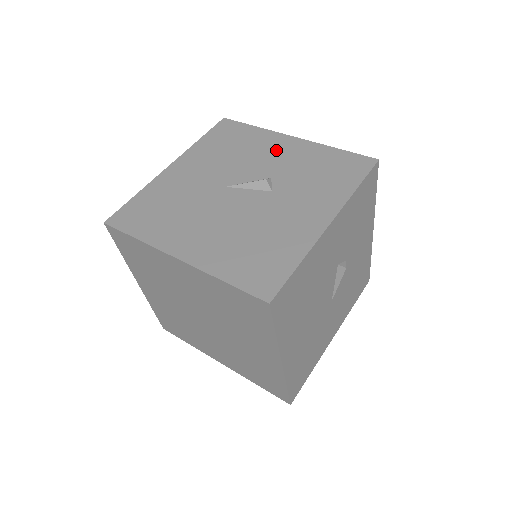
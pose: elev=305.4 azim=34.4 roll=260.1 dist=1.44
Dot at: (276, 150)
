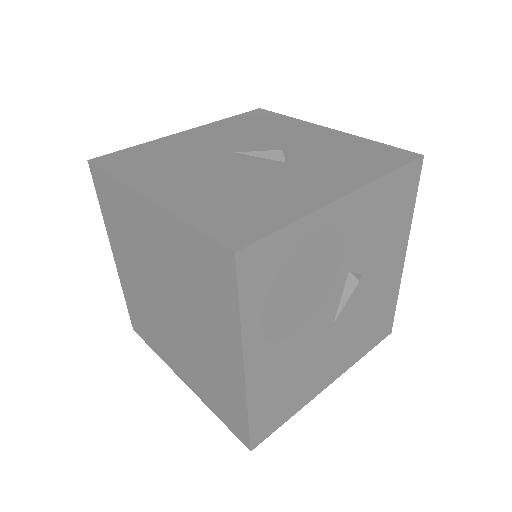
Dot at: (305, 134)
